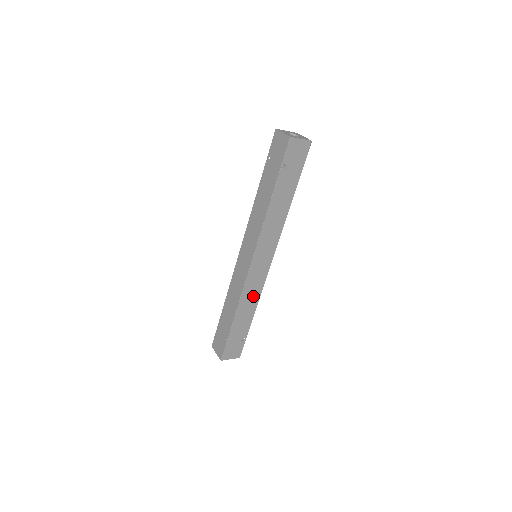
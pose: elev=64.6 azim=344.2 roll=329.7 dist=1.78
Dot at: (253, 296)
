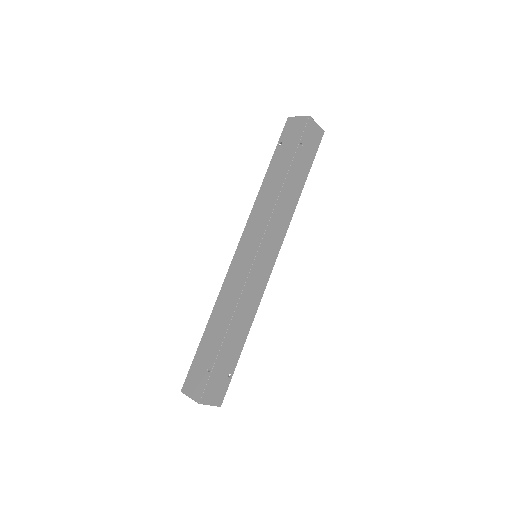
Dot at: (250, 306)
